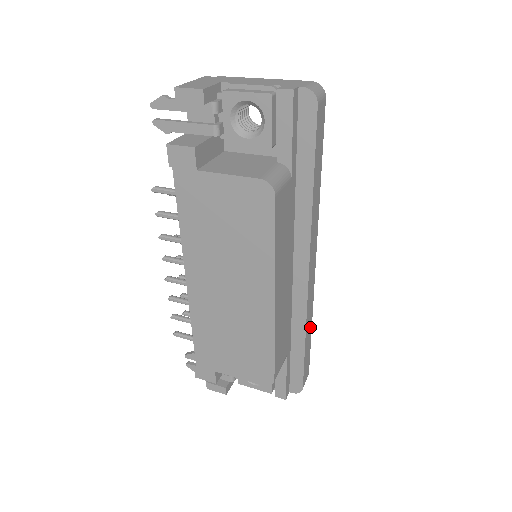
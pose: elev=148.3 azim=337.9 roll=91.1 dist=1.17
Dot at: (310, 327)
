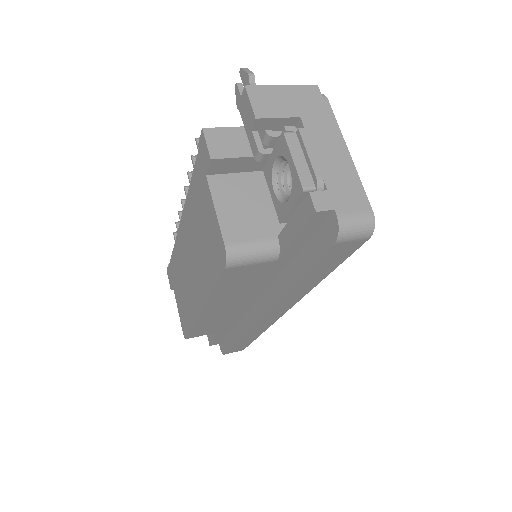
Dot at: (255, 335)
